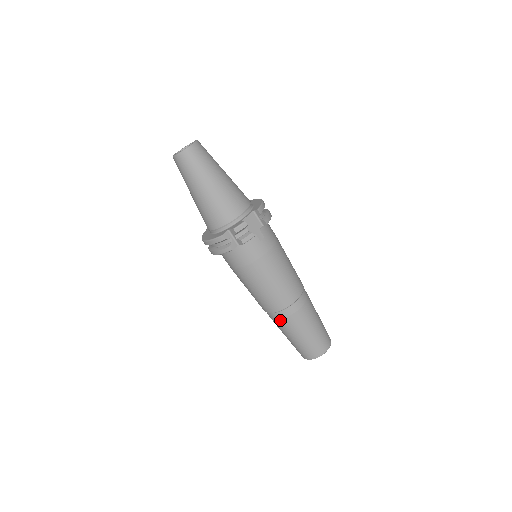
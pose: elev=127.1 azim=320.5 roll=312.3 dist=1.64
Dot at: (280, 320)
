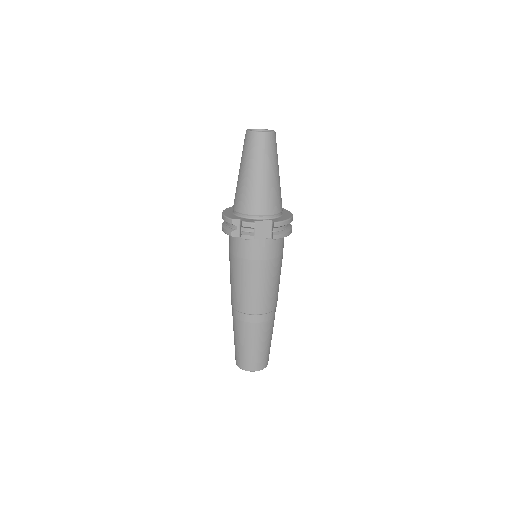
Dot at: (235, 317)
